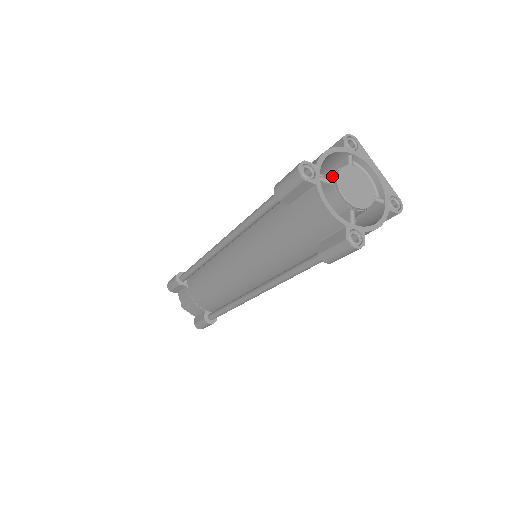
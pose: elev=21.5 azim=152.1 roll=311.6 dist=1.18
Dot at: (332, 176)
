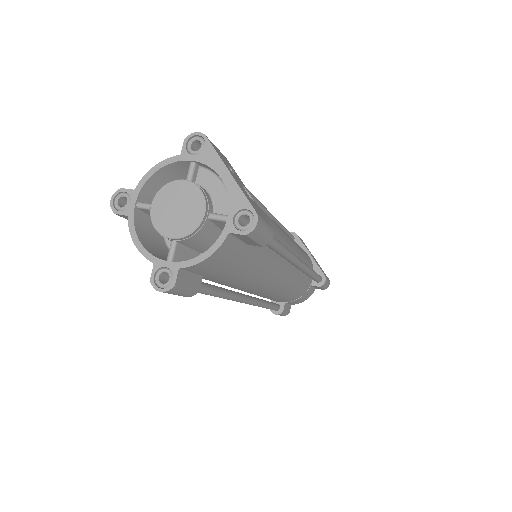
Dot at: (157, 198)
